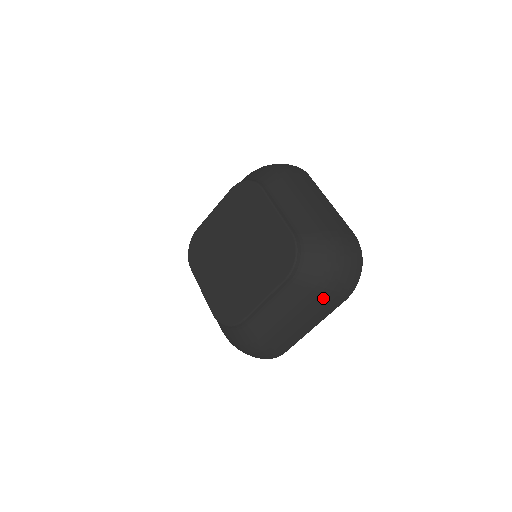
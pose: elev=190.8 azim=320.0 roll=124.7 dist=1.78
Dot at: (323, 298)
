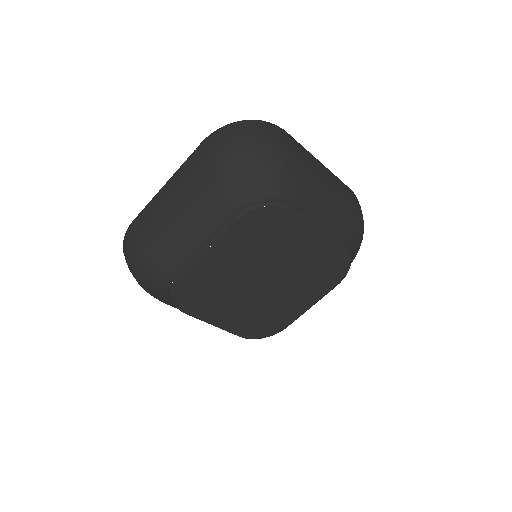
Dot at: occluded
